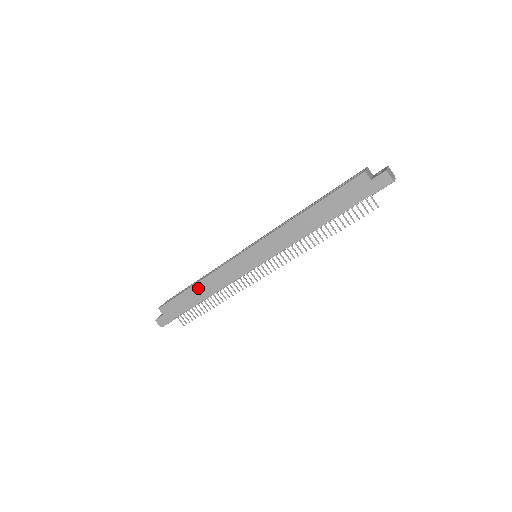
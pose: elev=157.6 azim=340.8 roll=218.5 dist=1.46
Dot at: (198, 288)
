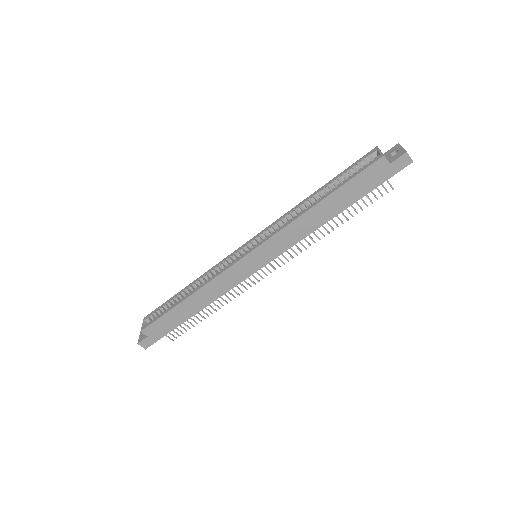
Dot at: (190, 302)
